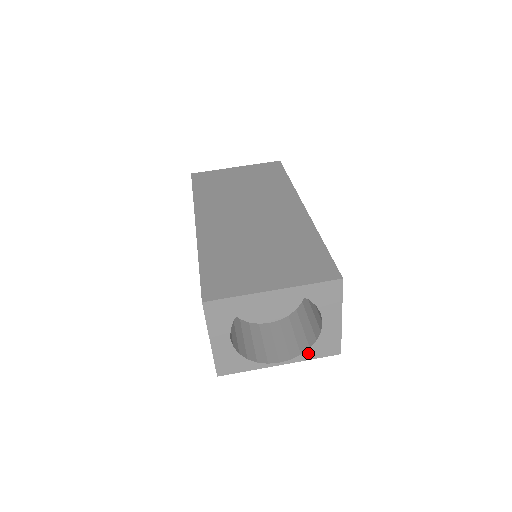
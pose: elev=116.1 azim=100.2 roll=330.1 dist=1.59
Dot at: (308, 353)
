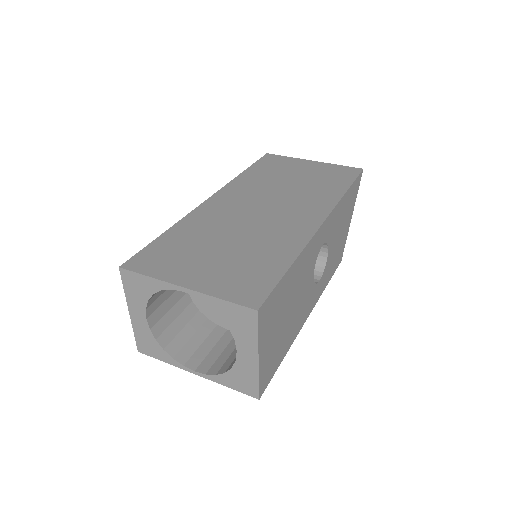
Dot at: (223, 378)
